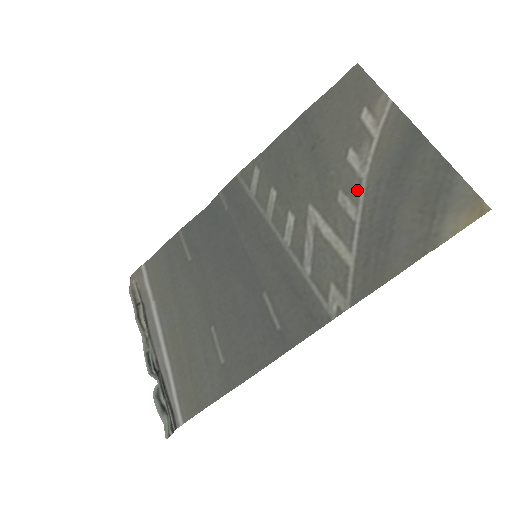
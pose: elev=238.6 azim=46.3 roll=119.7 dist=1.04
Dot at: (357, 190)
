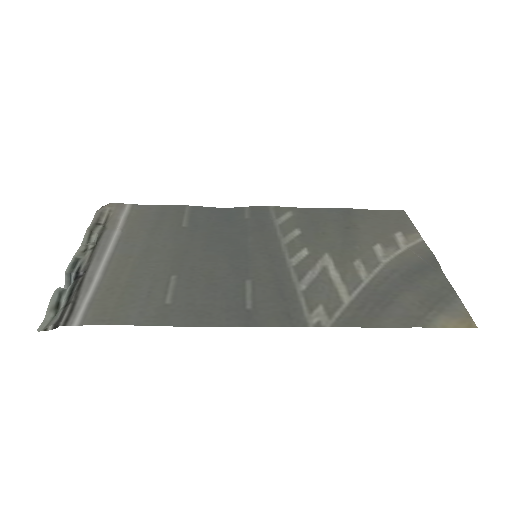
Dot at: (374, 266)
